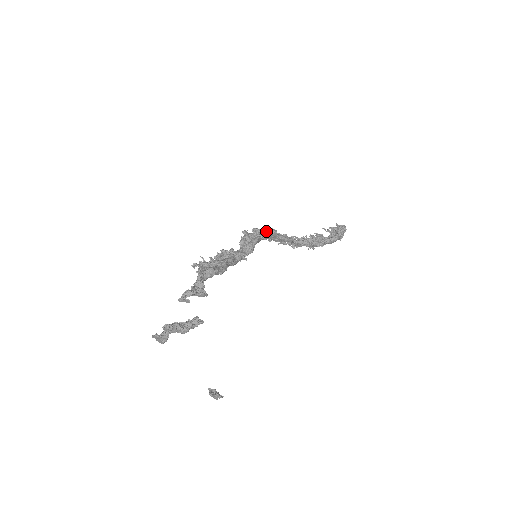
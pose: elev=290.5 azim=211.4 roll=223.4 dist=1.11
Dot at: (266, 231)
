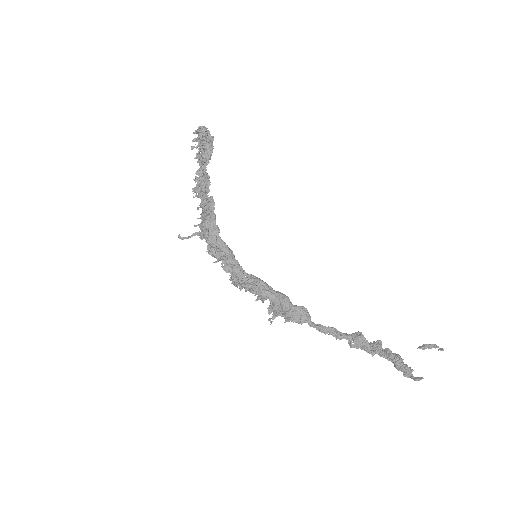
Dot at: (210, 225)
